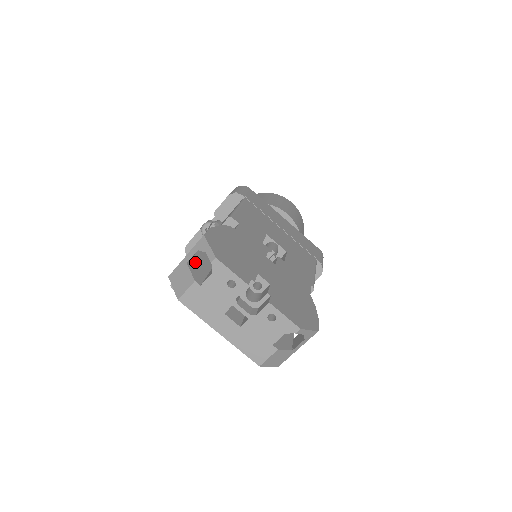
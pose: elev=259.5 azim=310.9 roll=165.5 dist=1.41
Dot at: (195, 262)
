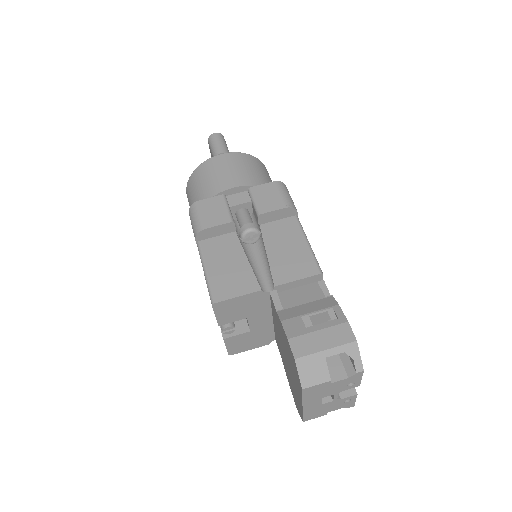
Dot at: occluded
